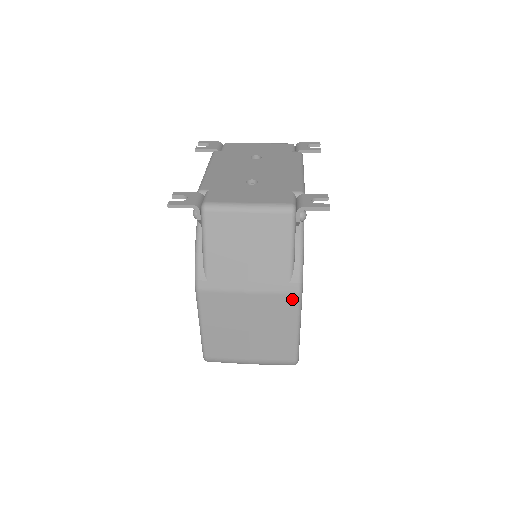
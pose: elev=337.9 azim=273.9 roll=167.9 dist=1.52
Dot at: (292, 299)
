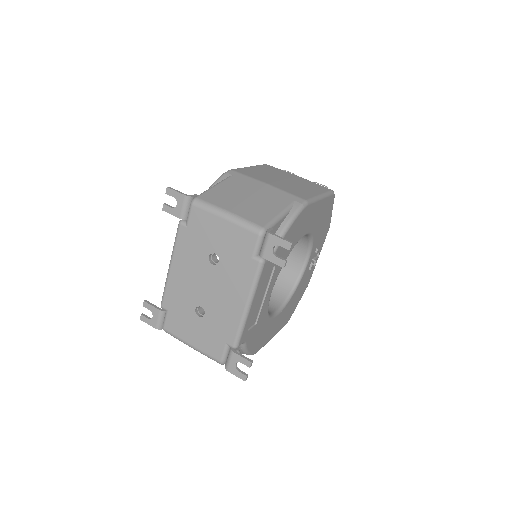
Dot at: occluded
